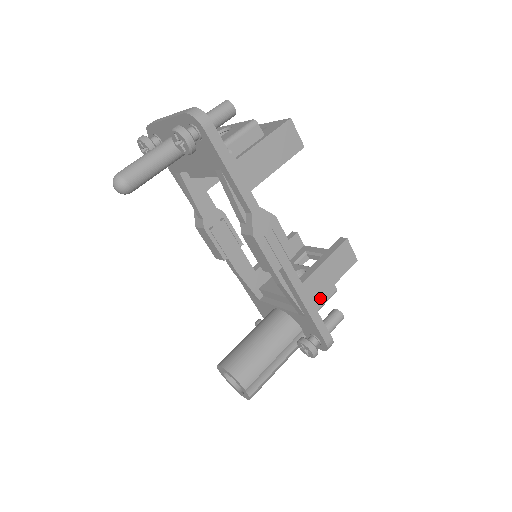
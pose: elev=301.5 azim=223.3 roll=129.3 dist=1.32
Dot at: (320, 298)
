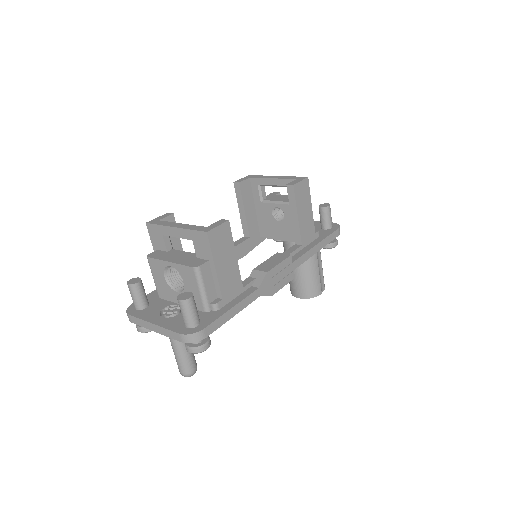
Dot at: (314, 228)
